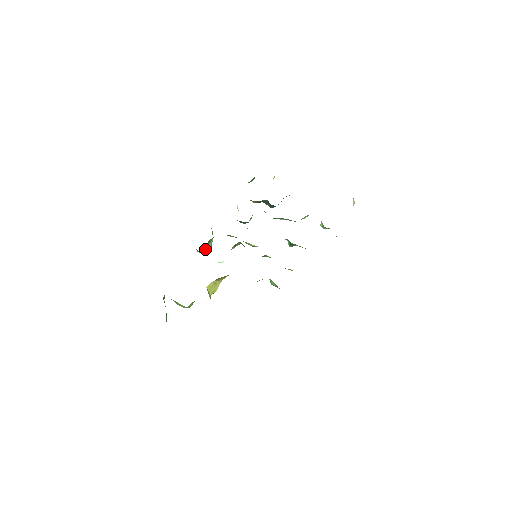
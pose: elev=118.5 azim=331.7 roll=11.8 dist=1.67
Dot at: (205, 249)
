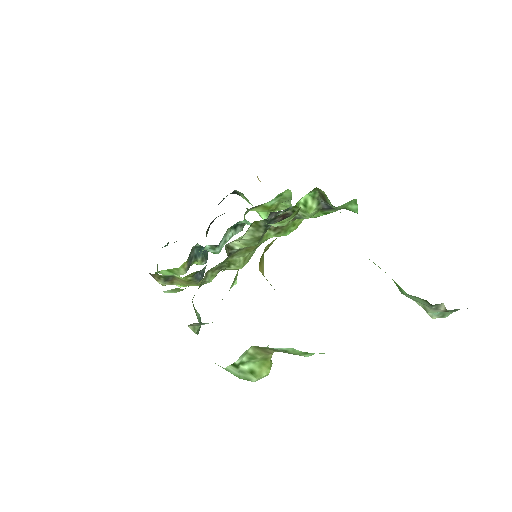
Dot at: occluded
